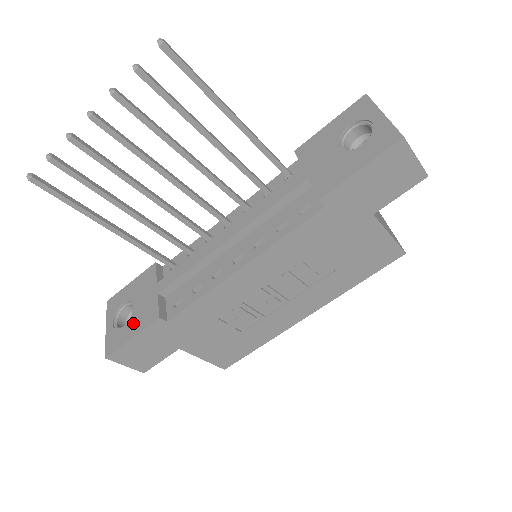
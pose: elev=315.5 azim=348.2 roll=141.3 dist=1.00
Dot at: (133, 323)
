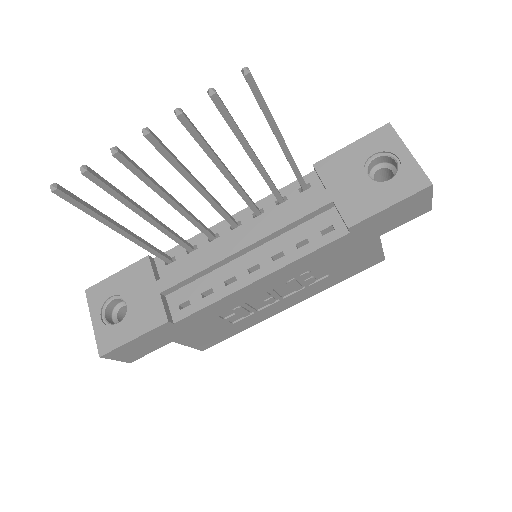
Dot at: (132, 322)
